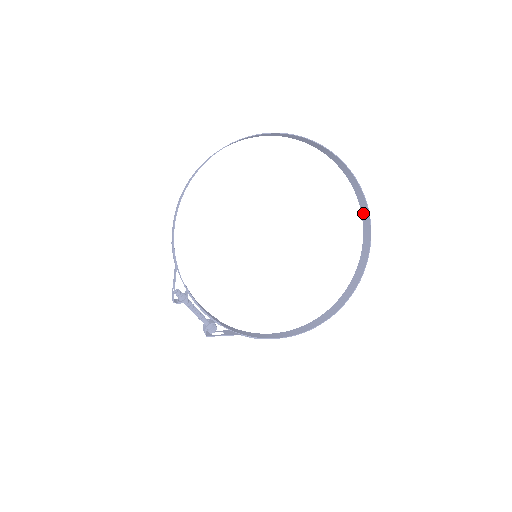
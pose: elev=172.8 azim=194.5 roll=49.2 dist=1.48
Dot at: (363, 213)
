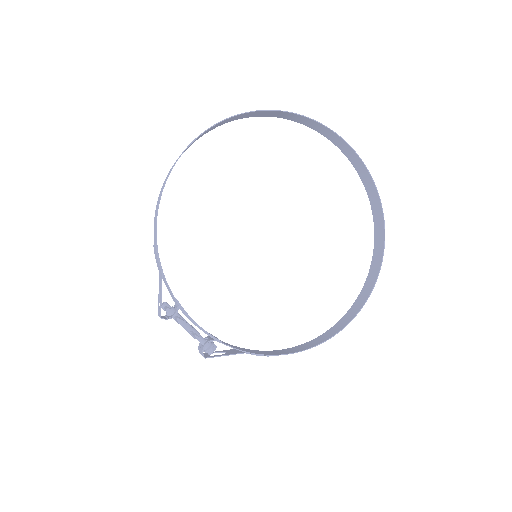
Dot at: (372, 200)
